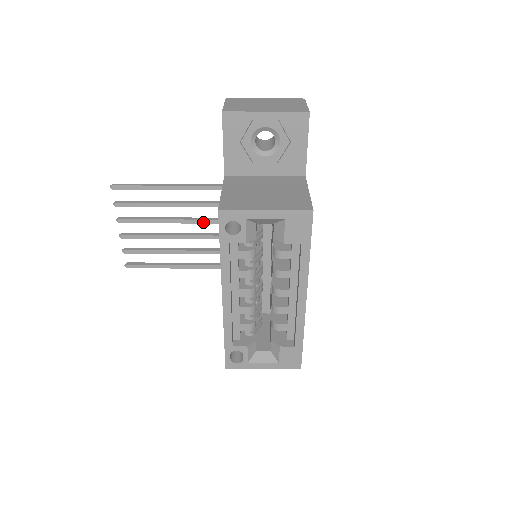
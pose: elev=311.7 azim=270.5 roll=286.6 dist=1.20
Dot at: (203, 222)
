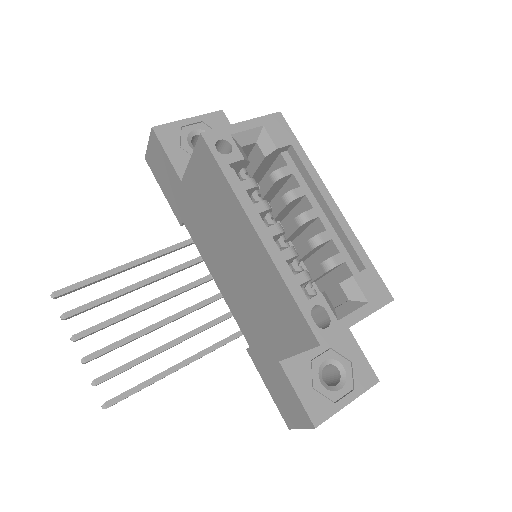
Dot at: (177, 292)
